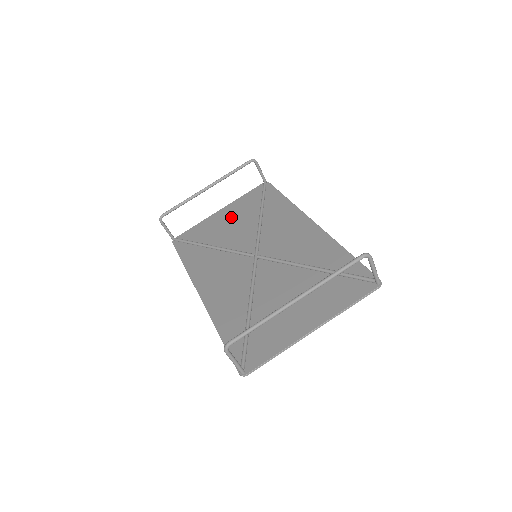
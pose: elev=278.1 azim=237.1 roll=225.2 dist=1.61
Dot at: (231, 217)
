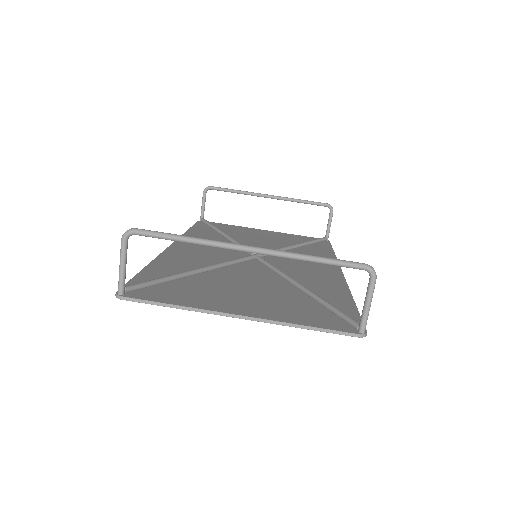
Dot at: (268, 236)
